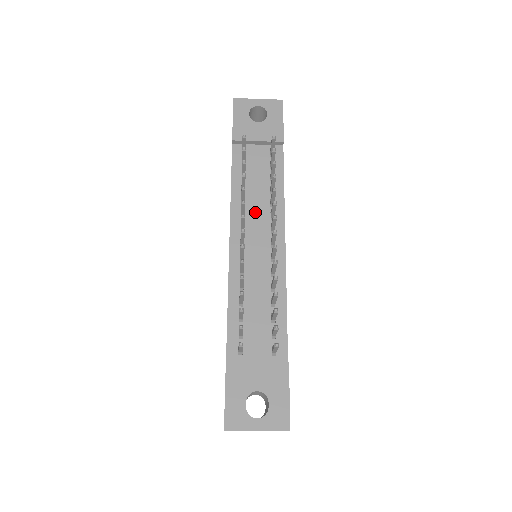
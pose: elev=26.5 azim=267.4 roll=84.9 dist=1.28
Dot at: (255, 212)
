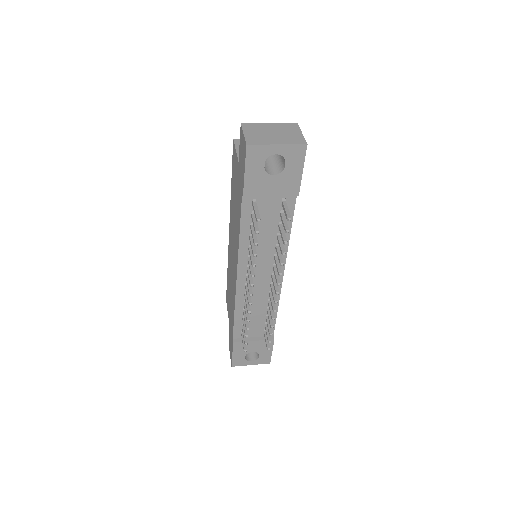
Dot at: (261, 255)
